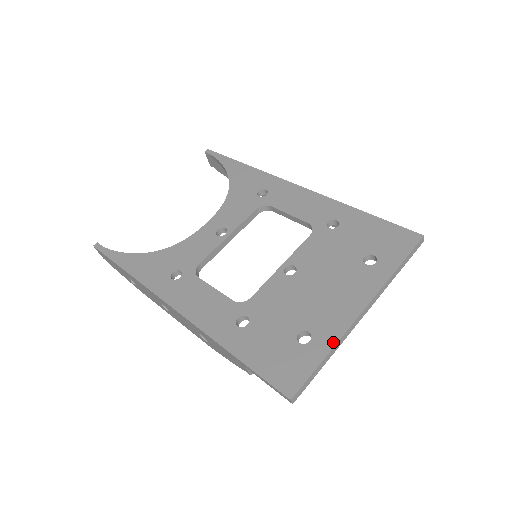
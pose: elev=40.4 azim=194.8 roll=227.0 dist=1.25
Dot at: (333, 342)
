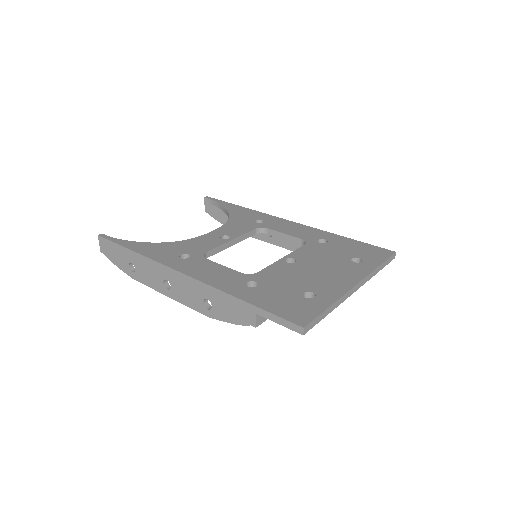
Dot at: (335, 298)
